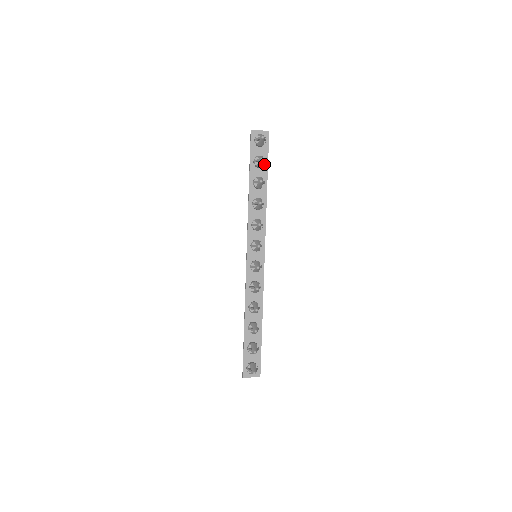
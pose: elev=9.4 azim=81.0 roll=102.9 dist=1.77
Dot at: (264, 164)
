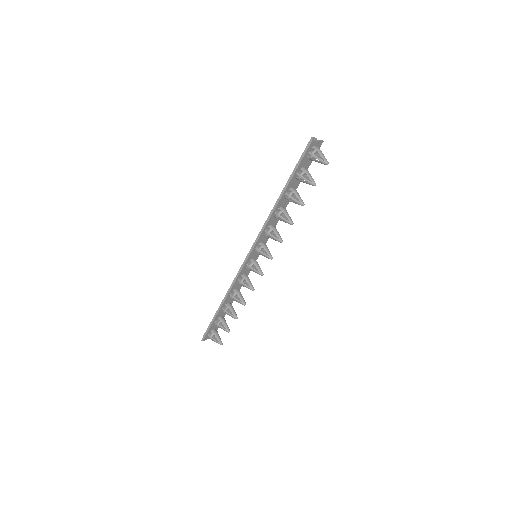
Dot at: occluded
